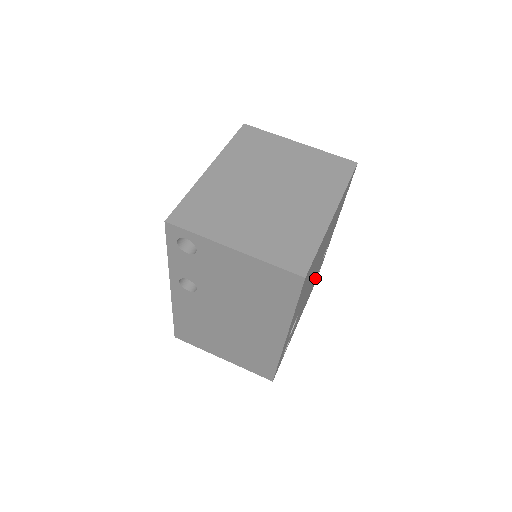
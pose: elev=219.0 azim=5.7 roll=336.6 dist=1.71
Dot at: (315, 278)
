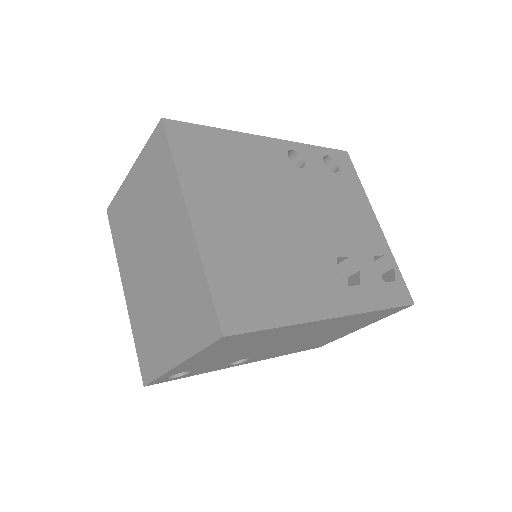
Dot at: (327, 180)
